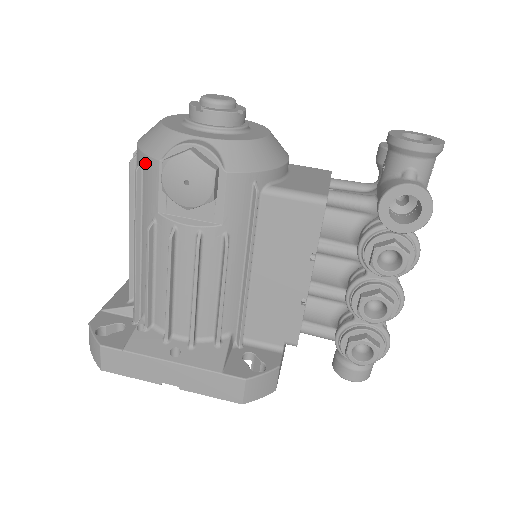
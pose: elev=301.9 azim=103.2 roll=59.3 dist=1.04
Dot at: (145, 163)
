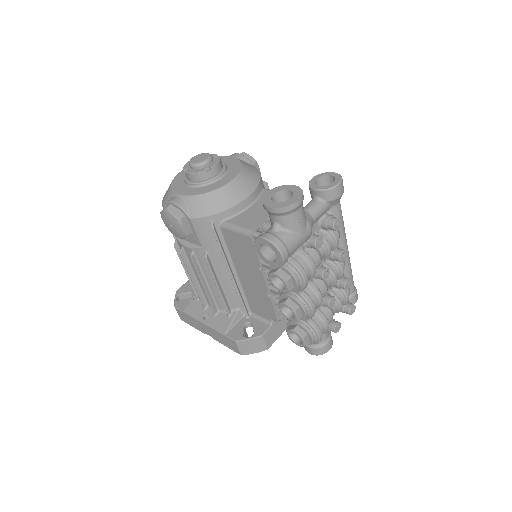
Dot at: occluded
